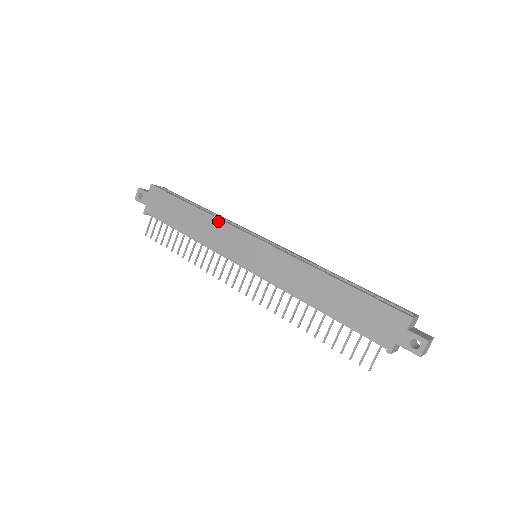
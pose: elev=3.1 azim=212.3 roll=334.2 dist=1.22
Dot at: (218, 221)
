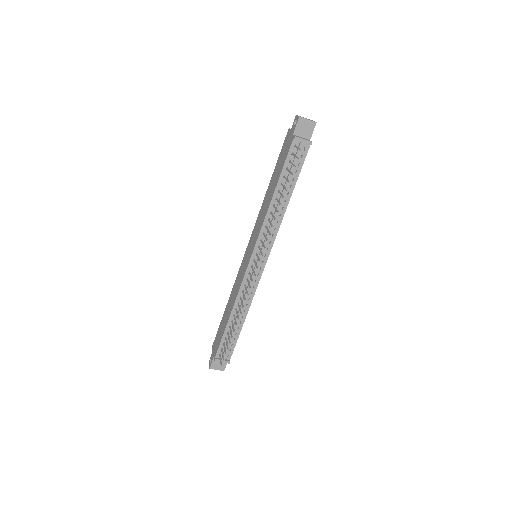
Dot at: (235, 283)
